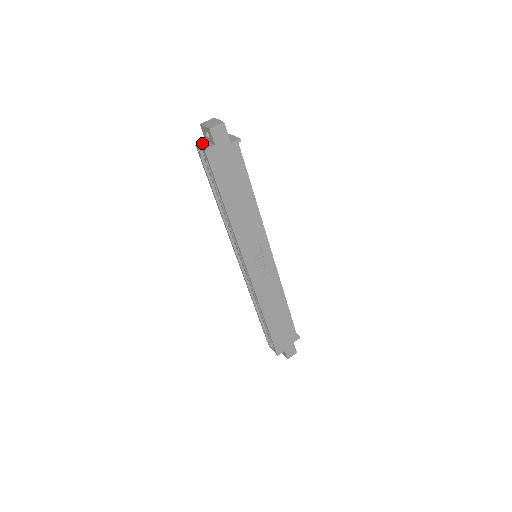
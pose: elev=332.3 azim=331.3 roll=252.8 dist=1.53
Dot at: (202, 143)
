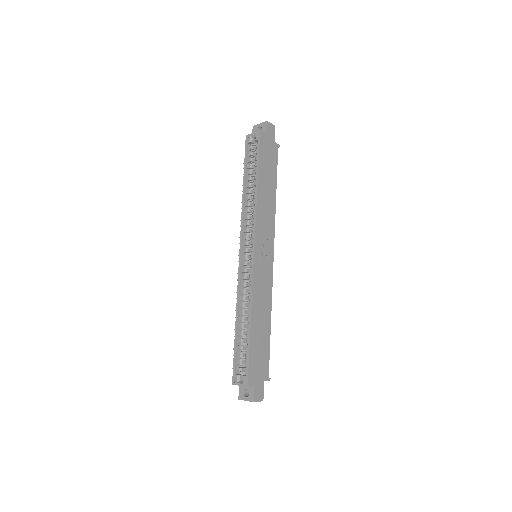
Dot at: occluded
